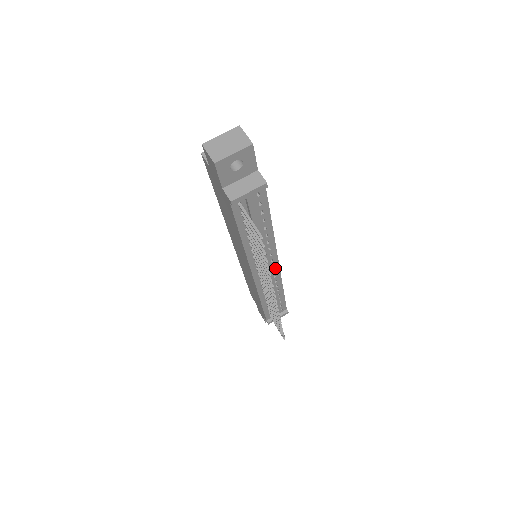
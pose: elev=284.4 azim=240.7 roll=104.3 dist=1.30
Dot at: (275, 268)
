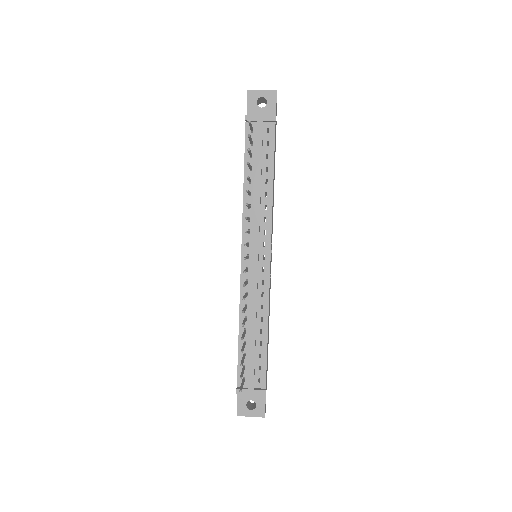
Dot at: (266, 265)
